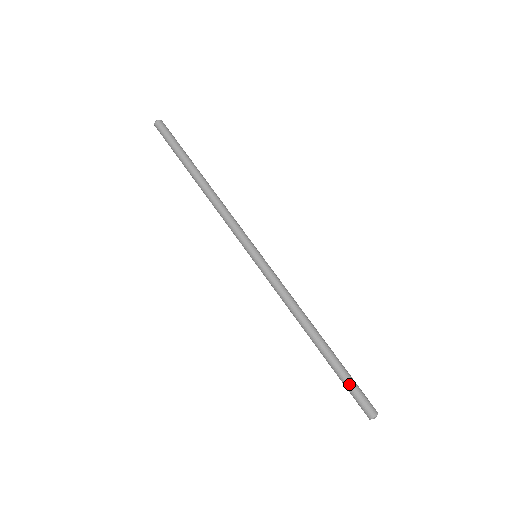
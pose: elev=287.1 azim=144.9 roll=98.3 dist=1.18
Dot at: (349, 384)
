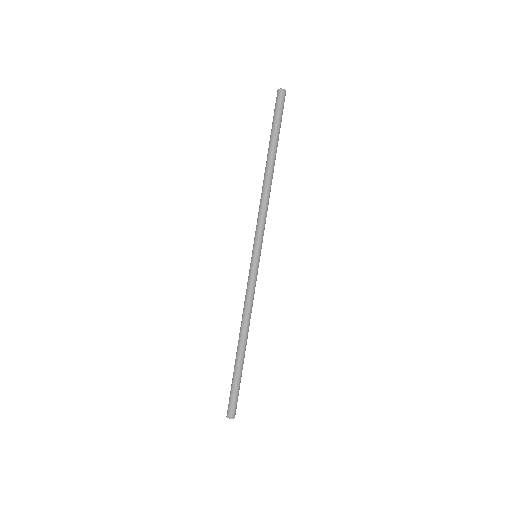
Dot at: (235, 388)
